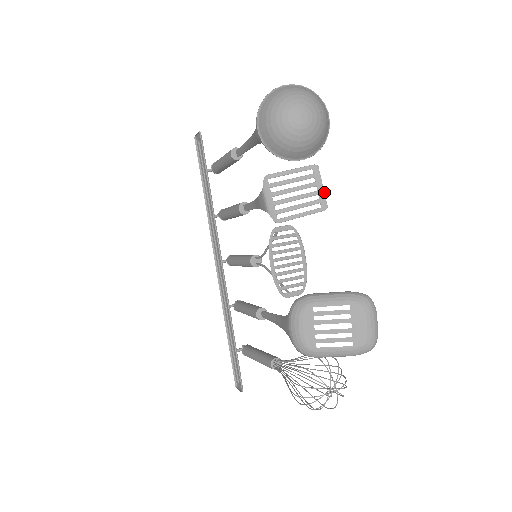
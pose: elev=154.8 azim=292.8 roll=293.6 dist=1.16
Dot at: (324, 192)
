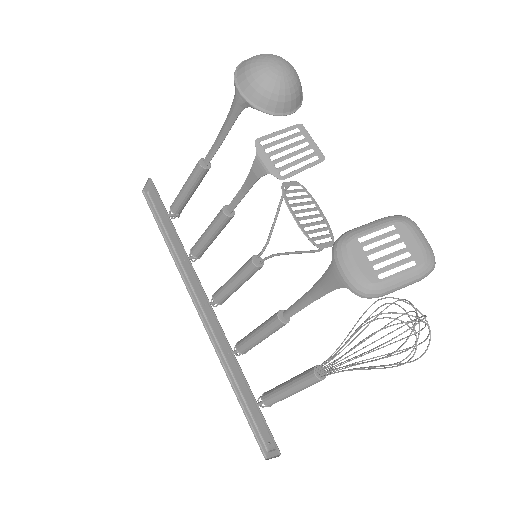
Dot at: occluded
